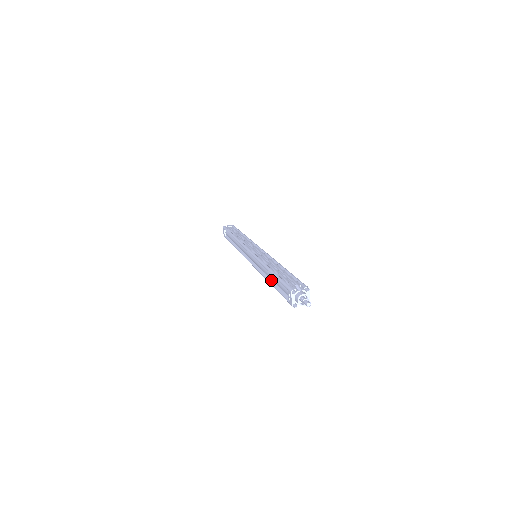
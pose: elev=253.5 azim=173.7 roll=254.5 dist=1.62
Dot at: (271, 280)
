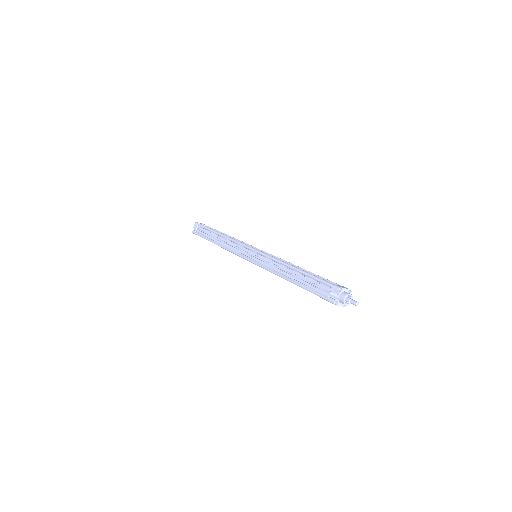
Dot at: occluded
